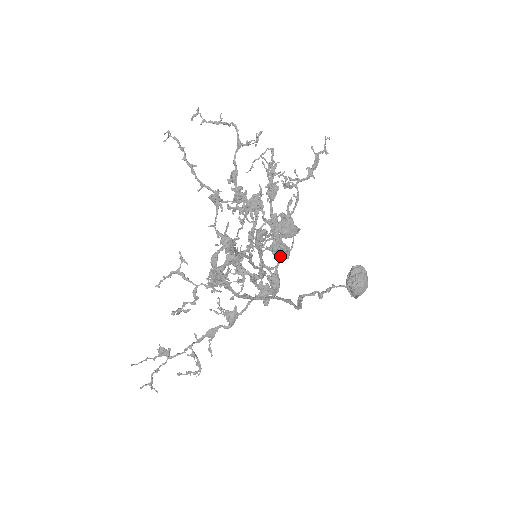
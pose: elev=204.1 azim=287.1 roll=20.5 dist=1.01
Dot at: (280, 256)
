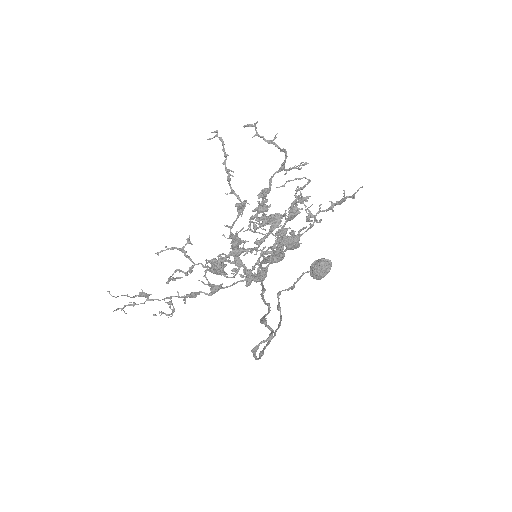
Dot at: occluded
